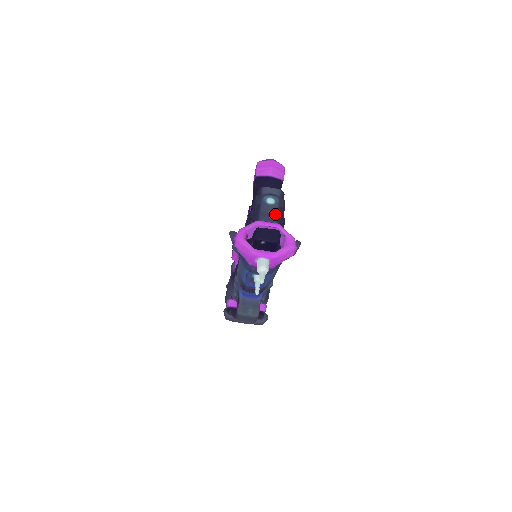
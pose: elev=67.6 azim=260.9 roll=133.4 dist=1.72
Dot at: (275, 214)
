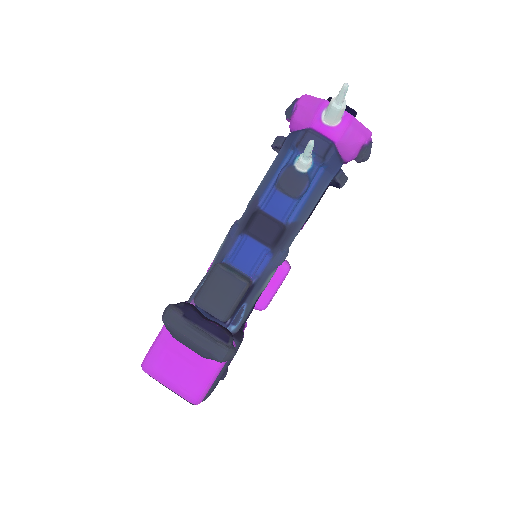
Dot at: occluded
